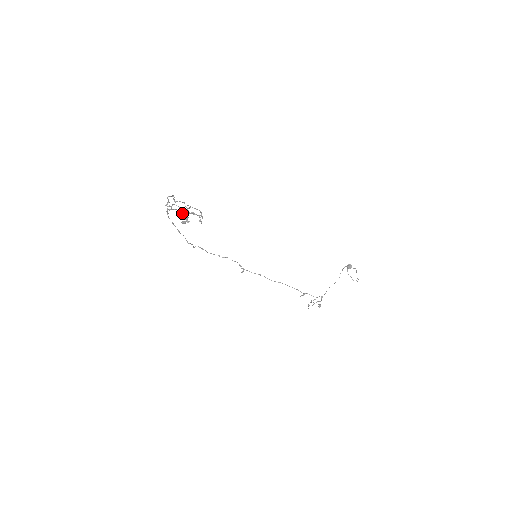
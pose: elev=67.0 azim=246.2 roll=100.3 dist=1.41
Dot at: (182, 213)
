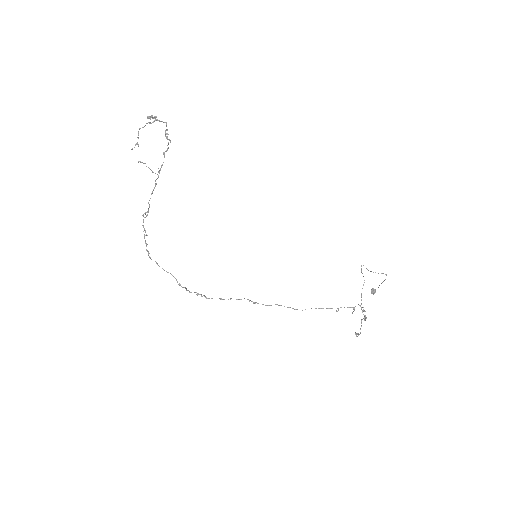
Dot at: (146, 123)
